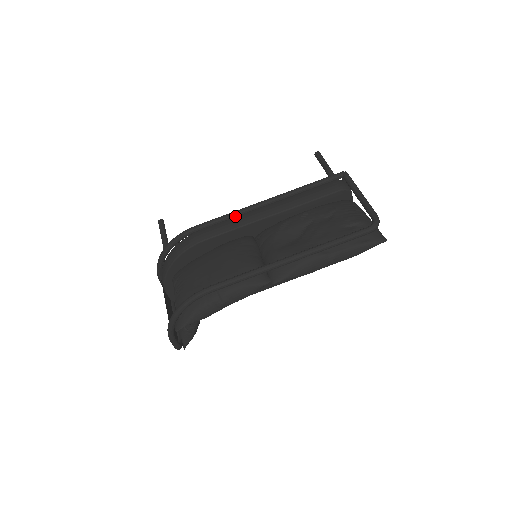
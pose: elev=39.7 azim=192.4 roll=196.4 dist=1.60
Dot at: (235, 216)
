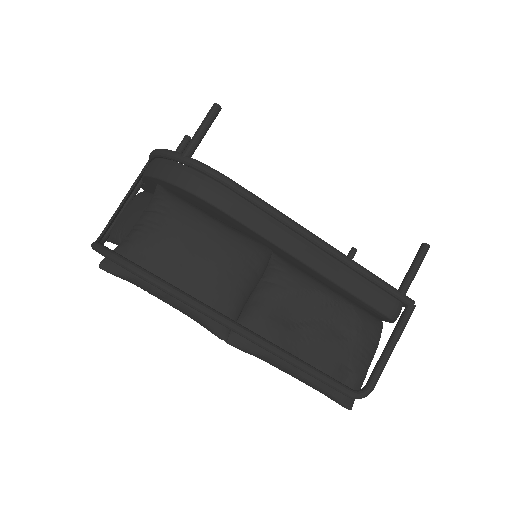
Dot at: (282, 222)
